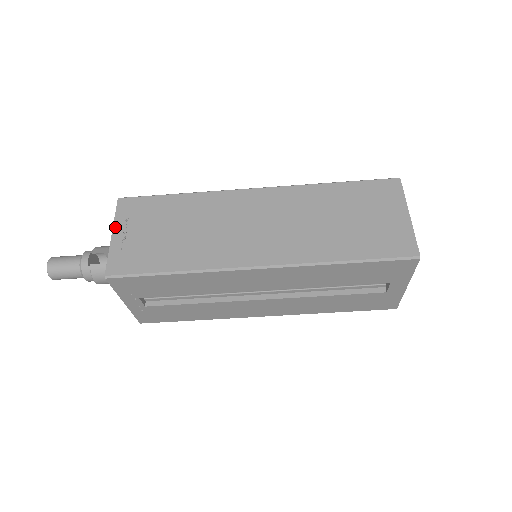
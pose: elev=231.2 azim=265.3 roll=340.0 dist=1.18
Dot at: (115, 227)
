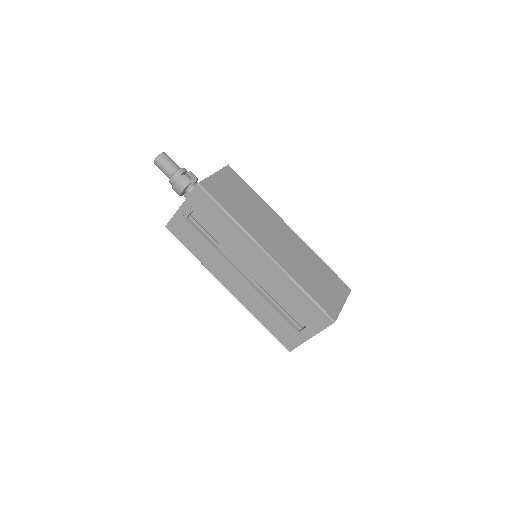
Dot at: (218, 172)
